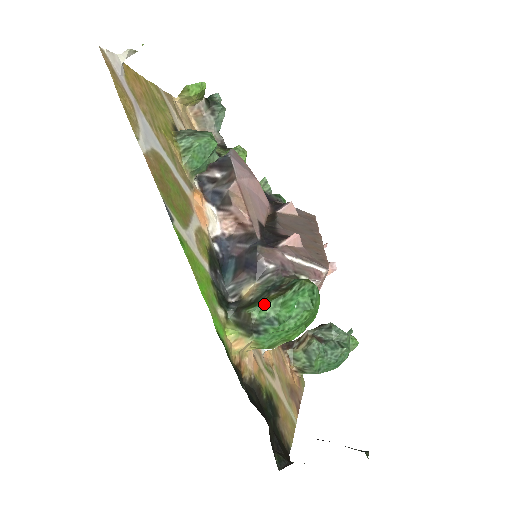
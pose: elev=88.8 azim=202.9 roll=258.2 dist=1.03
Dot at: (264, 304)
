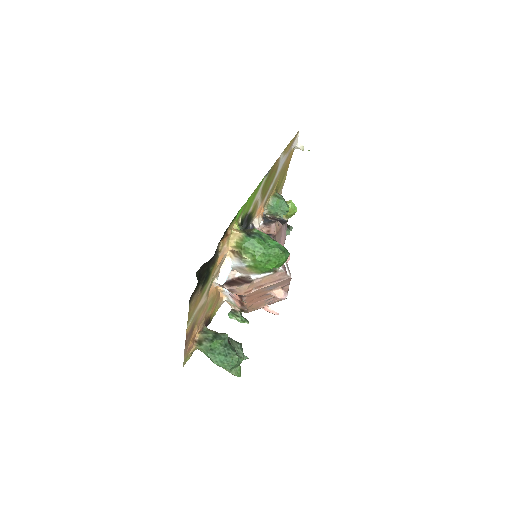
Dot at: occluded
